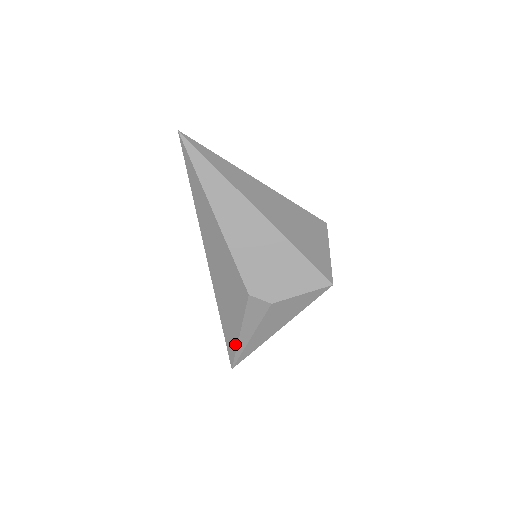
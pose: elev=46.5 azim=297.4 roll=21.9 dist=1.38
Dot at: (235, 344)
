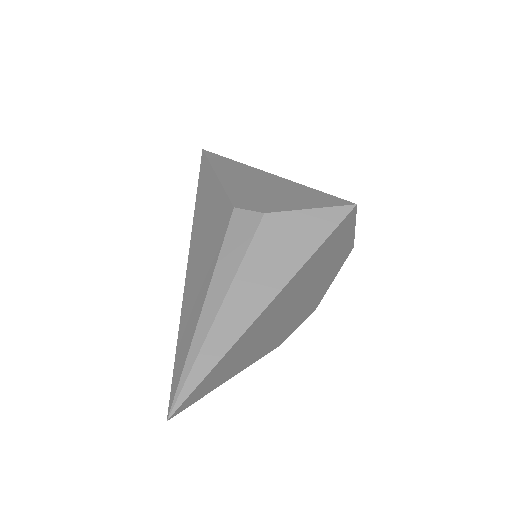
Dot at: (191, 334)
